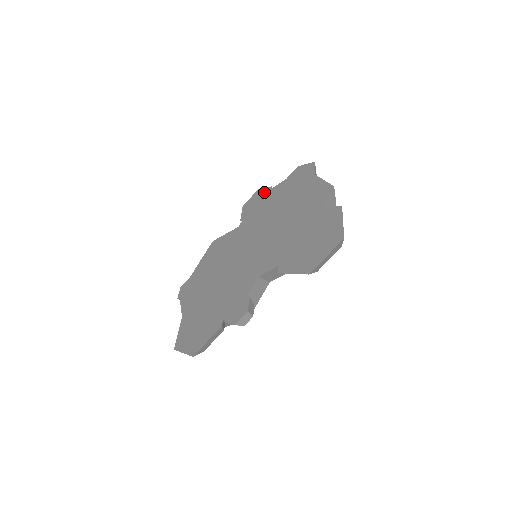
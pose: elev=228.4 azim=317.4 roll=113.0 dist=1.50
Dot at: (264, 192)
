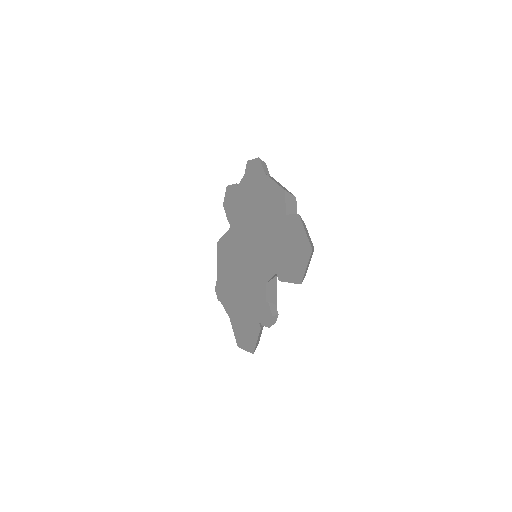
Dot at: (233, 190)
